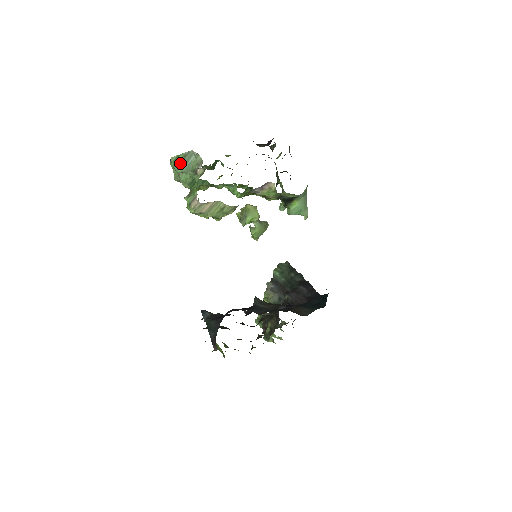
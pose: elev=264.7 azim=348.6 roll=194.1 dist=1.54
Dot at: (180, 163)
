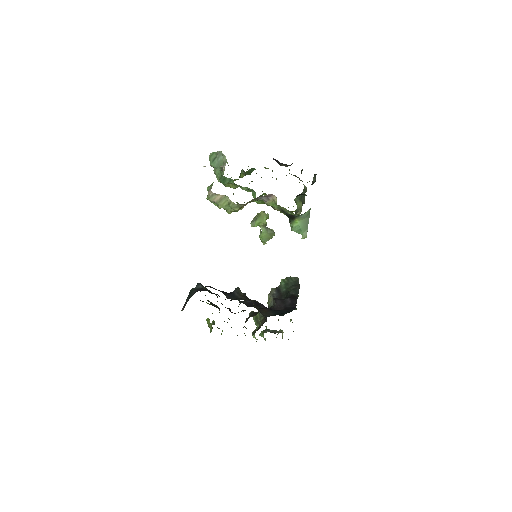
Dot at: (213, 159)
